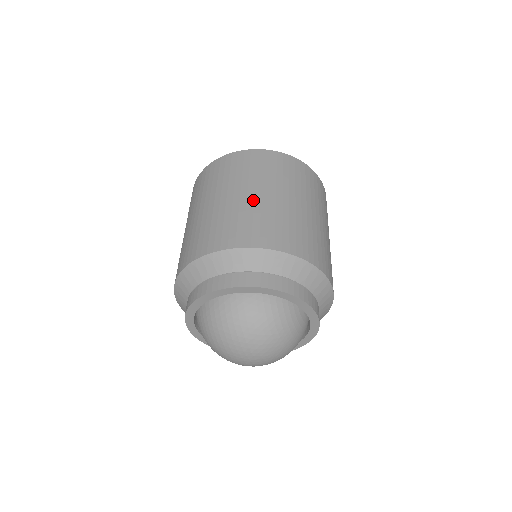
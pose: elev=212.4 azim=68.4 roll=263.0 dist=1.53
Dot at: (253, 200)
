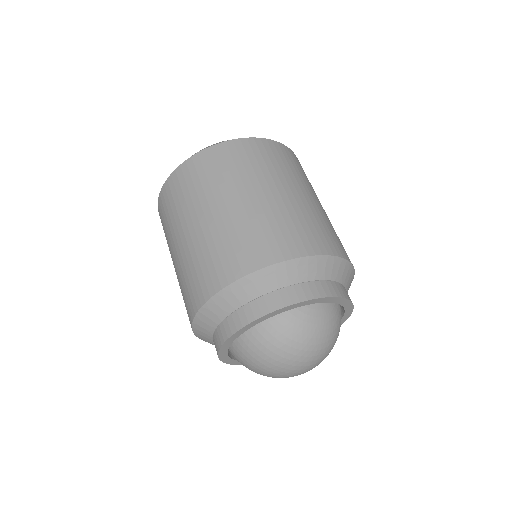
Dot at: (196, 235)
